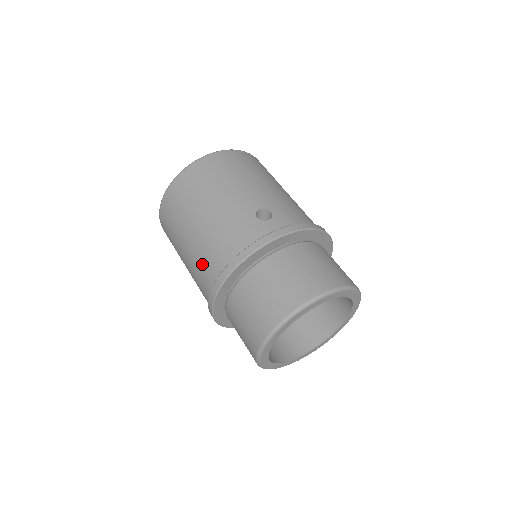
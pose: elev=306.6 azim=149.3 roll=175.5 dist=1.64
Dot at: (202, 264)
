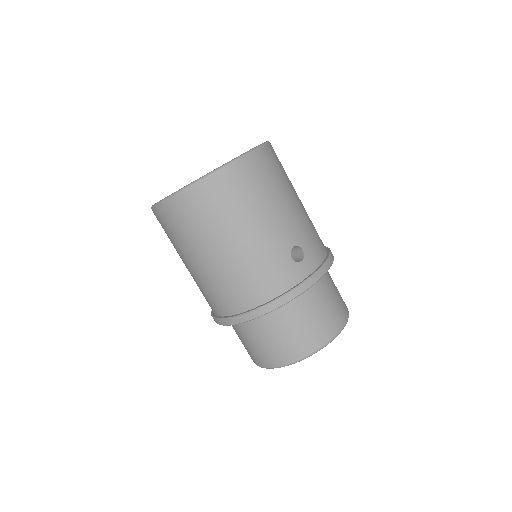
Dot at: (224, 289)
